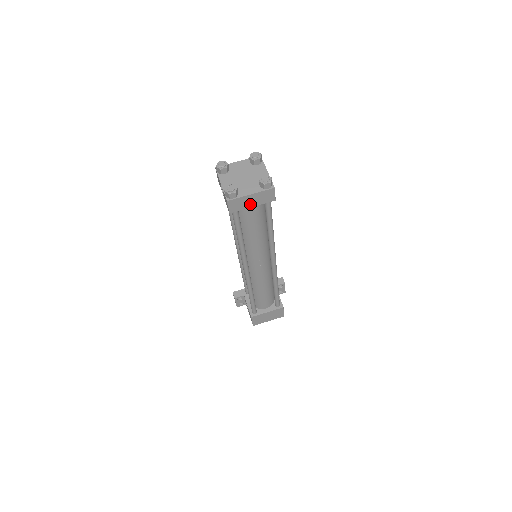
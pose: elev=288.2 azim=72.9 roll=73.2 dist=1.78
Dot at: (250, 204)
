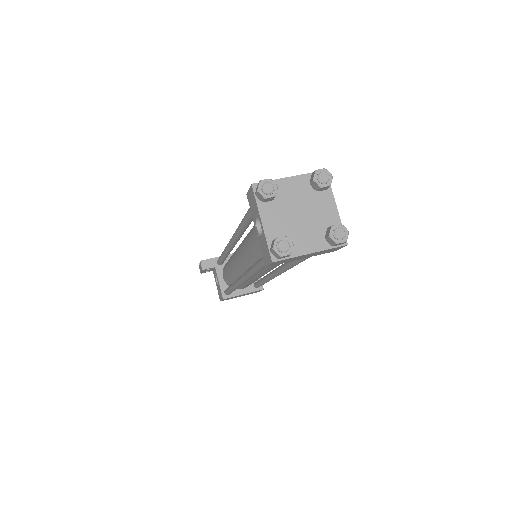
Dot at: (301, 258)
